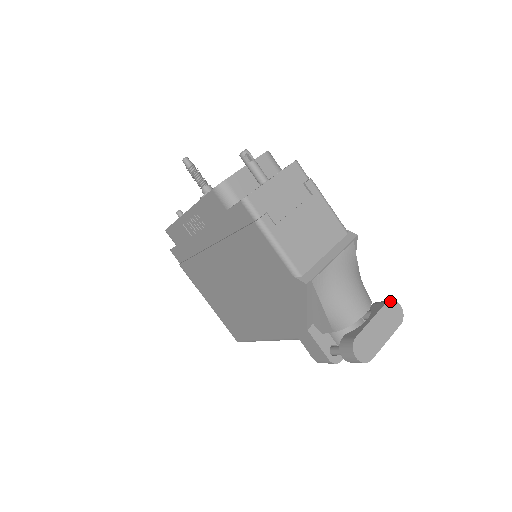
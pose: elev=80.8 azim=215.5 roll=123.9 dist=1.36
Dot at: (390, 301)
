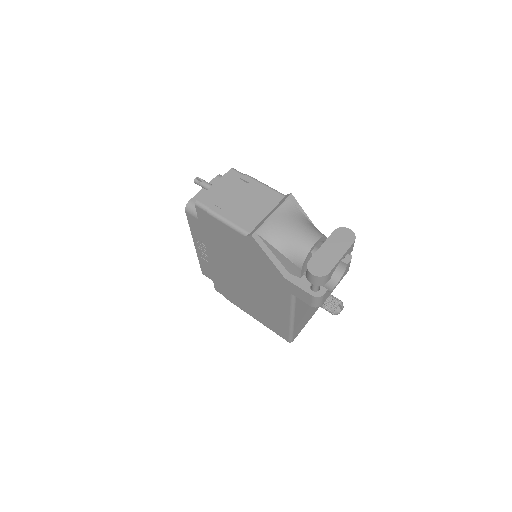
Dot at: (338, 229)
